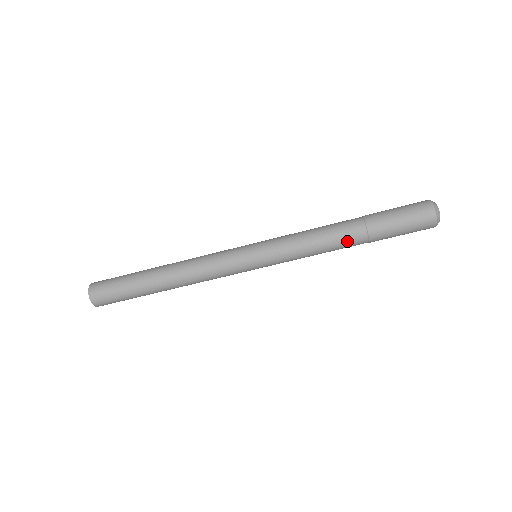
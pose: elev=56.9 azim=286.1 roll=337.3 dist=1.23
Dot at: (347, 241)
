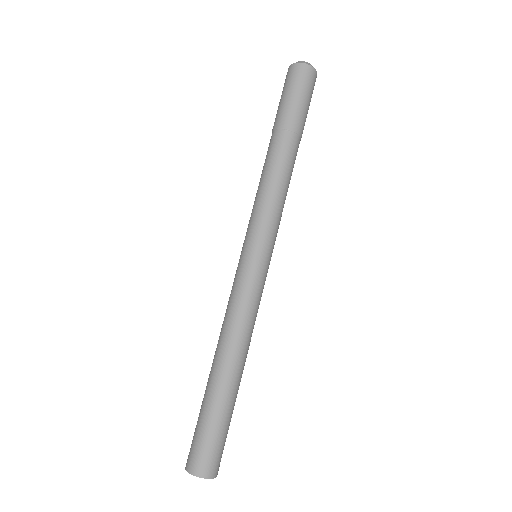
Dot at: (275, 151)
